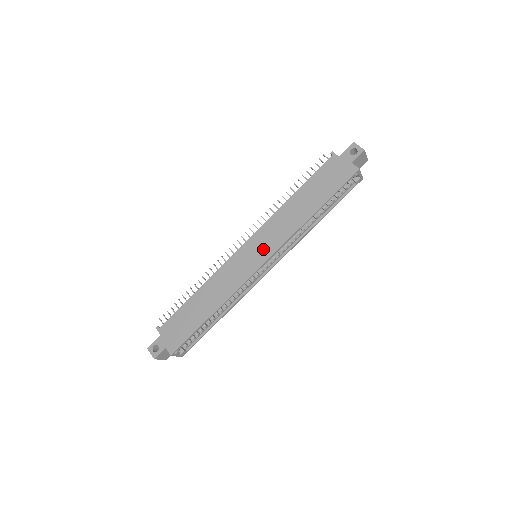
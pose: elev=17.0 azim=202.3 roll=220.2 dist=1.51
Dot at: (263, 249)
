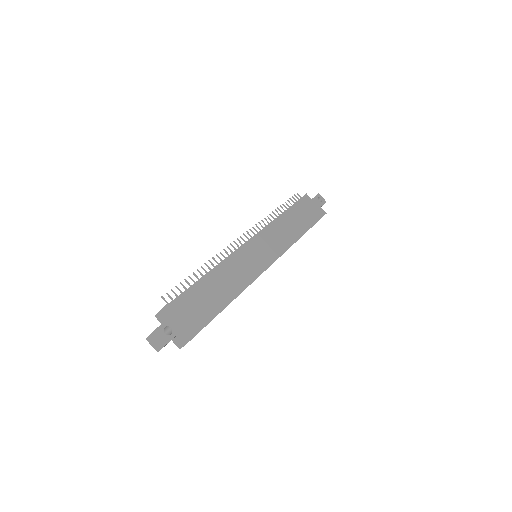
Dot at: (270, 250)
